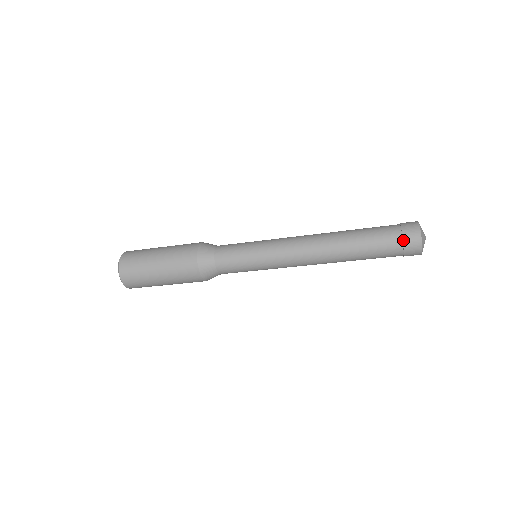
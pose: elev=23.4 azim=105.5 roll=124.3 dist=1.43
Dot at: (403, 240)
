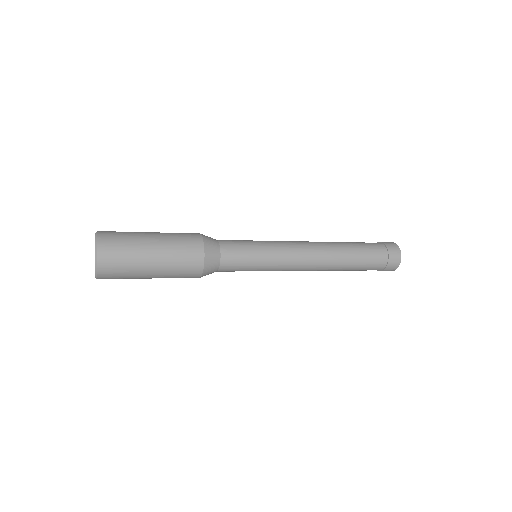
Dot at: (389, 260)
